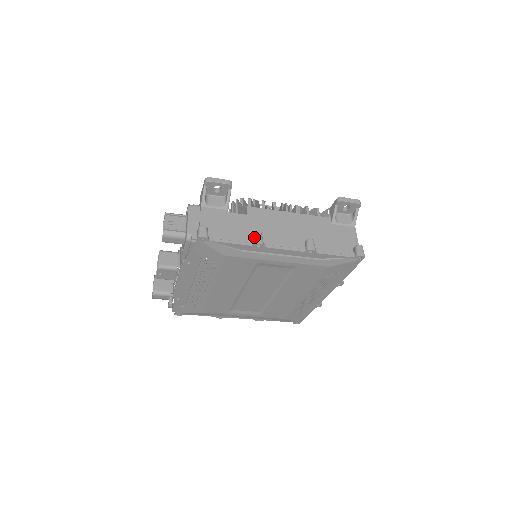
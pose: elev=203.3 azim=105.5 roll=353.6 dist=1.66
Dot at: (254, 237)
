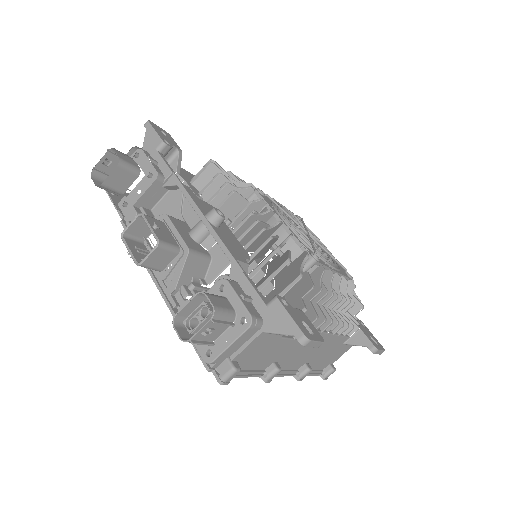
Dot at: (271, 373)
